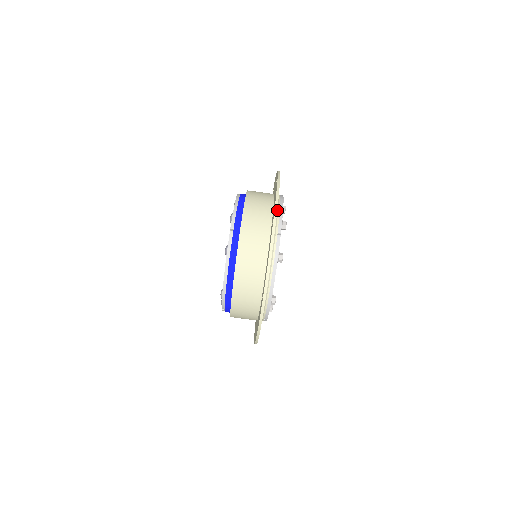
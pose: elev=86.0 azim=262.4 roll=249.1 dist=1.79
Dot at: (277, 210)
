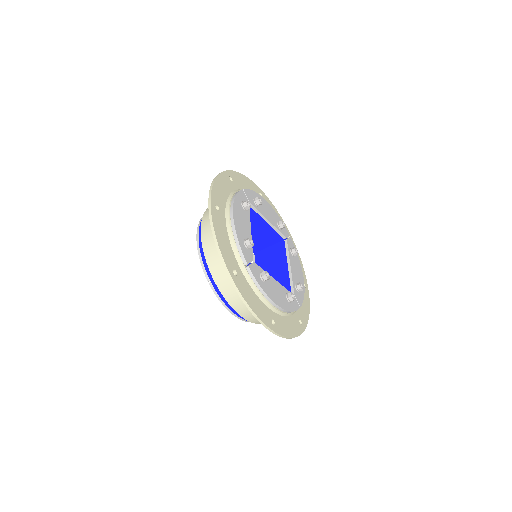
Dot at: (231, 241)
